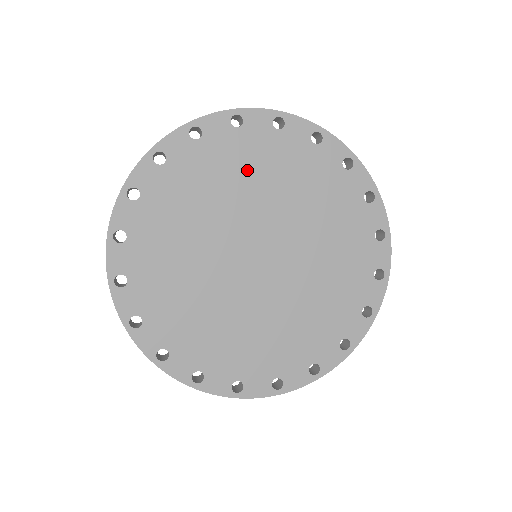
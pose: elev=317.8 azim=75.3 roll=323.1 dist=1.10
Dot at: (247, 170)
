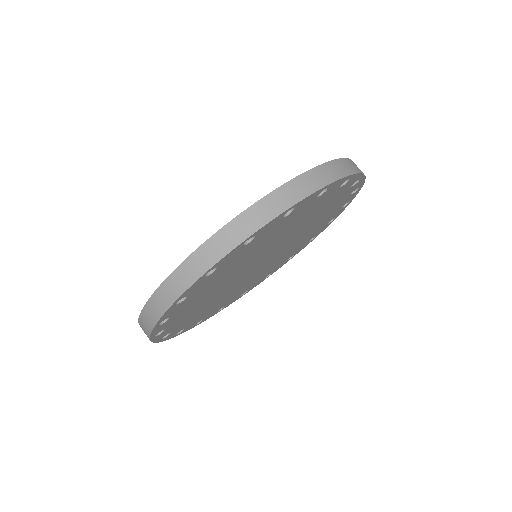
Dot at: (279, 232)
